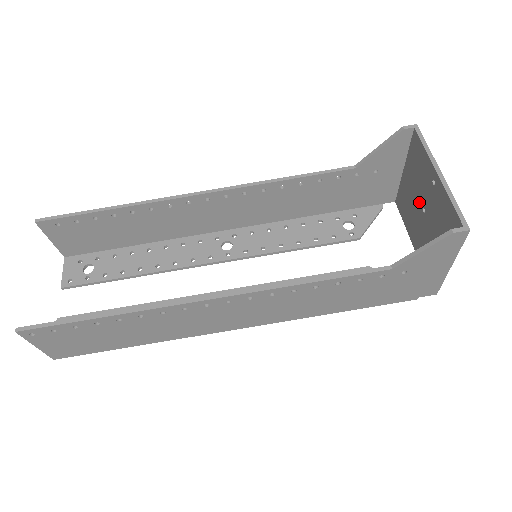
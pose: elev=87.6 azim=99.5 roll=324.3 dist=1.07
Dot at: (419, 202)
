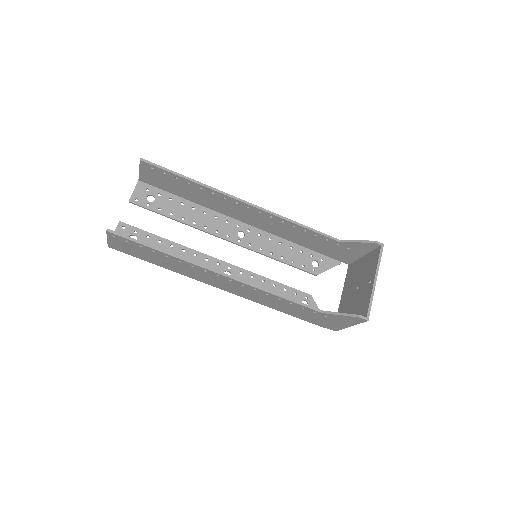
Dot at: (358, 282)
